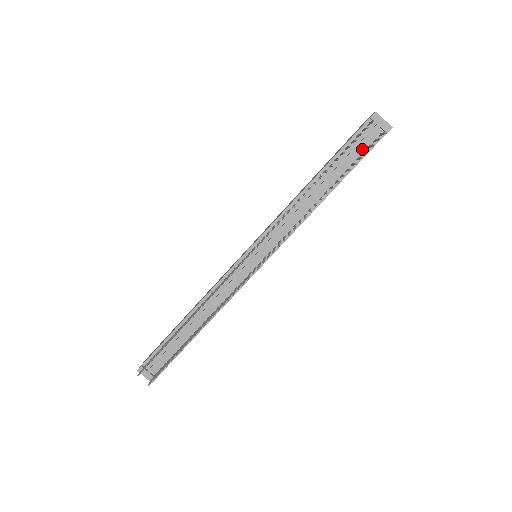
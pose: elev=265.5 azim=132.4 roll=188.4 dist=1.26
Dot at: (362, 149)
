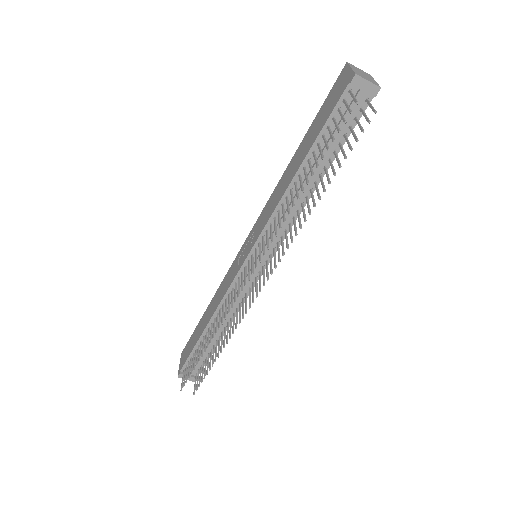
Dot at: (347, 123)
